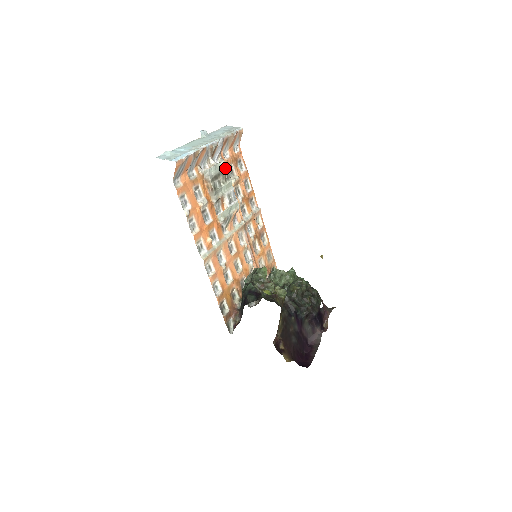
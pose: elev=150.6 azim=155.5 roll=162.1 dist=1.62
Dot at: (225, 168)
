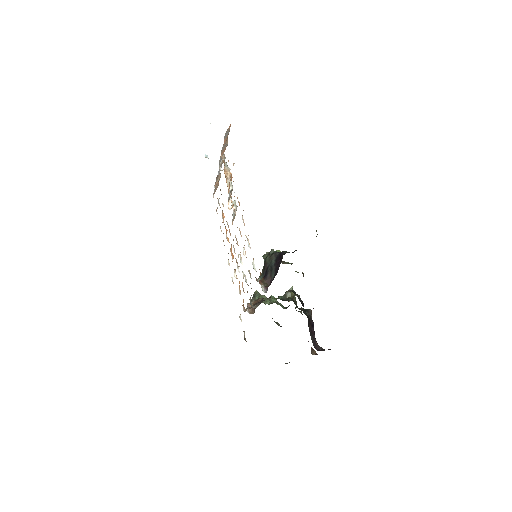
Dot at: occluded
